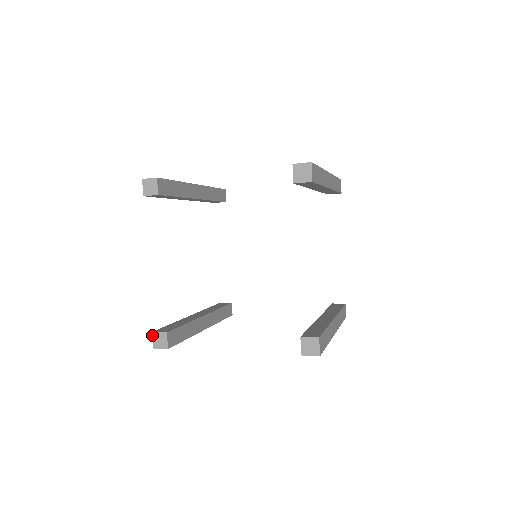
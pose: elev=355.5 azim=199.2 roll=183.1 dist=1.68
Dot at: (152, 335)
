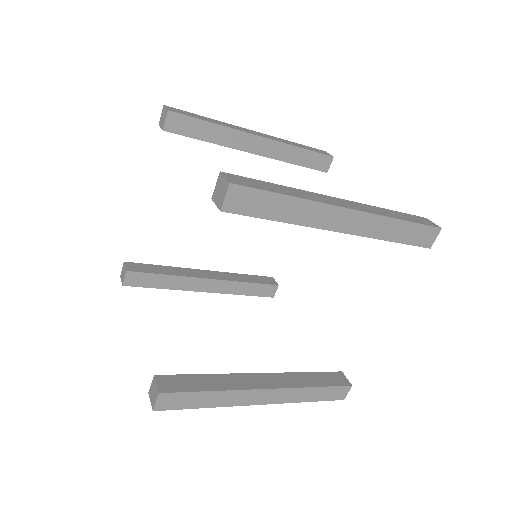
Dot at: (123, 264)
